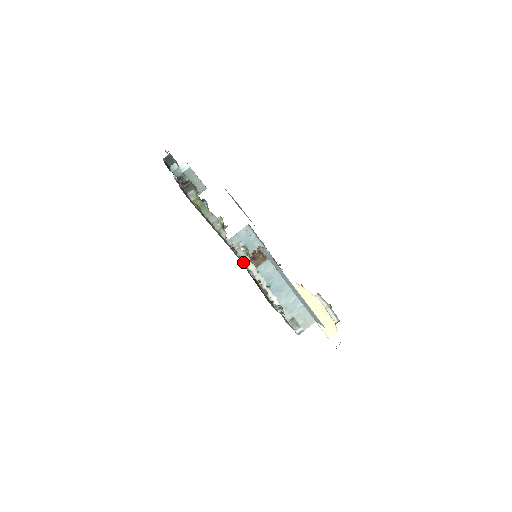
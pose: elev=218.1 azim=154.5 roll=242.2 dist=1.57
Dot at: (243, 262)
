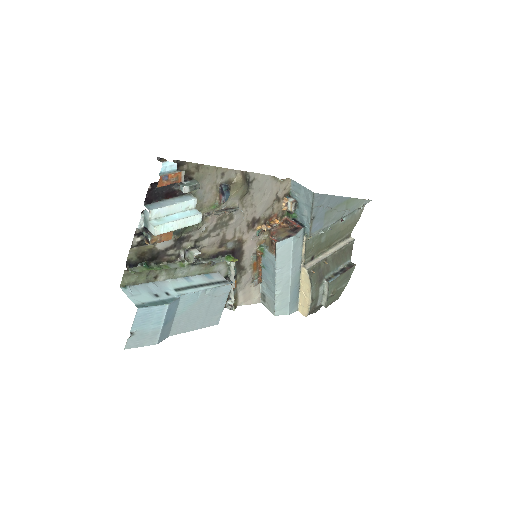
Dot at: (228, 262)
